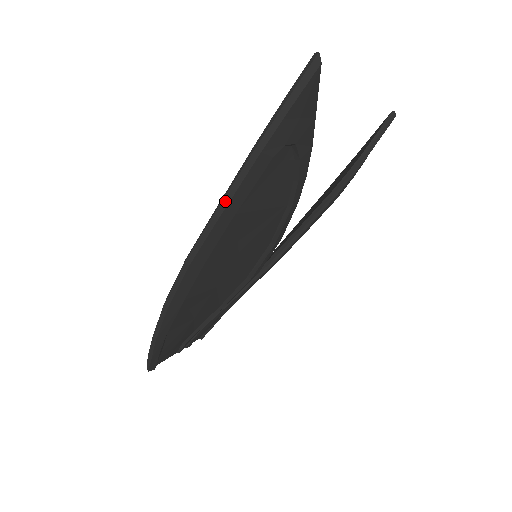
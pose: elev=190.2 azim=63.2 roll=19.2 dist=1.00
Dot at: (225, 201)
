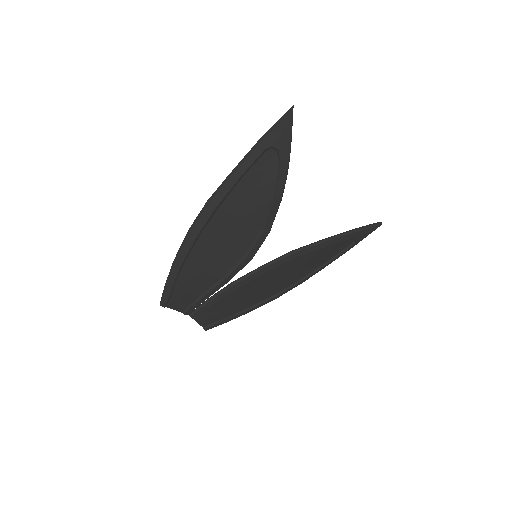
Dot at: (237, 167)
